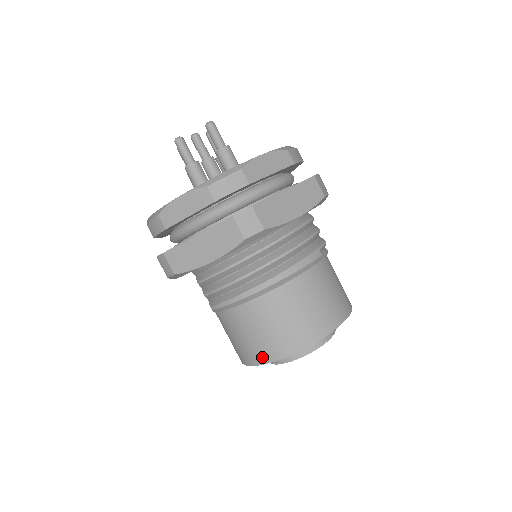
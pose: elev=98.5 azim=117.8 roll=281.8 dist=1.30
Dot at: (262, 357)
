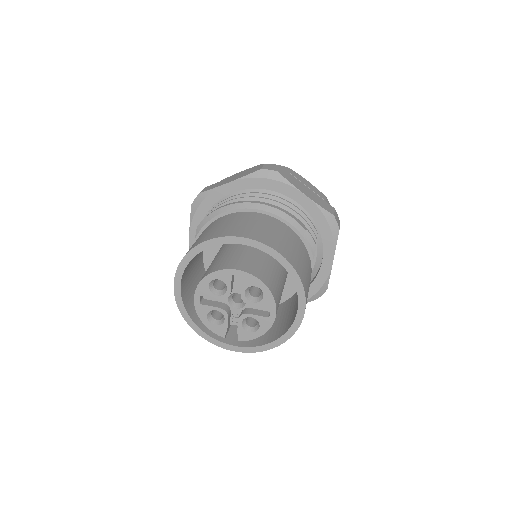
Dot at: (200, 241)
